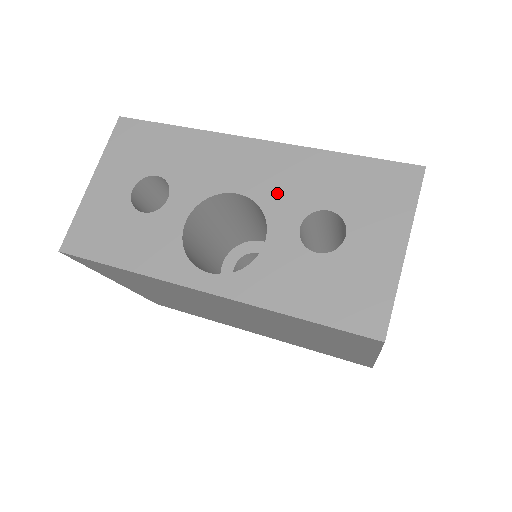
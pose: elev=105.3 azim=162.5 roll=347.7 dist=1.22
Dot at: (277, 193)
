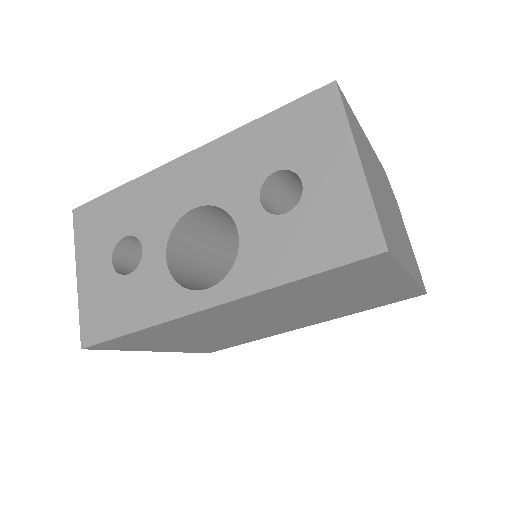
Dot at: (226, 186)
